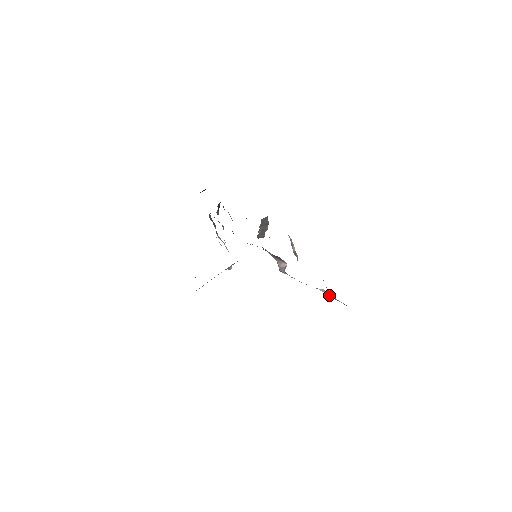
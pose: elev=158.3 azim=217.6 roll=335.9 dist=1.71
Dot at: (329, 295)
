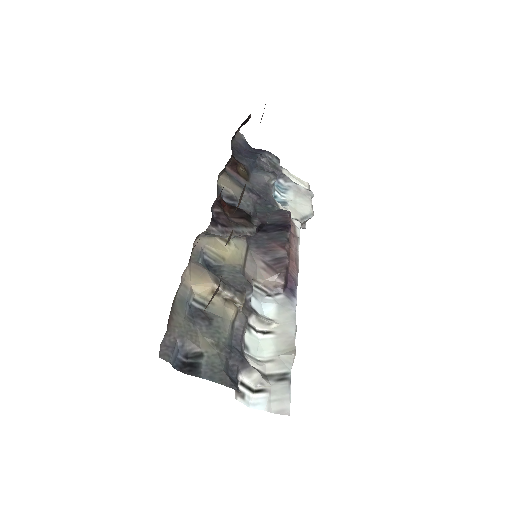
Dot at: (266, 383)
